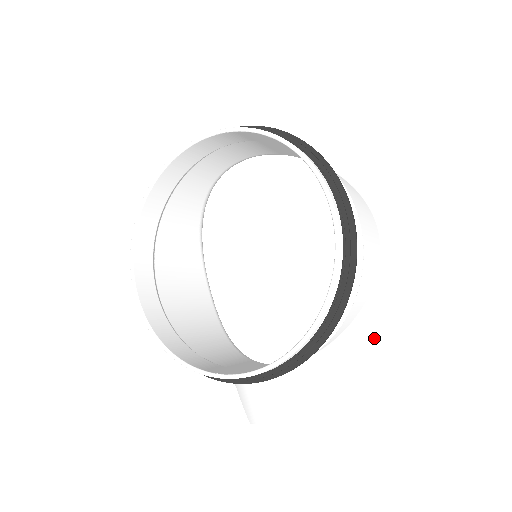
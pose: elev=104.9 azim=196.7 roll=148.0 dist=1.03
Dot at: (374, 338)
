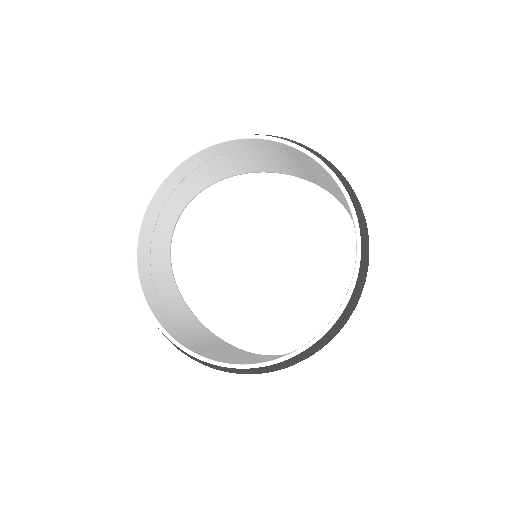
Dot at: (380, 238)
